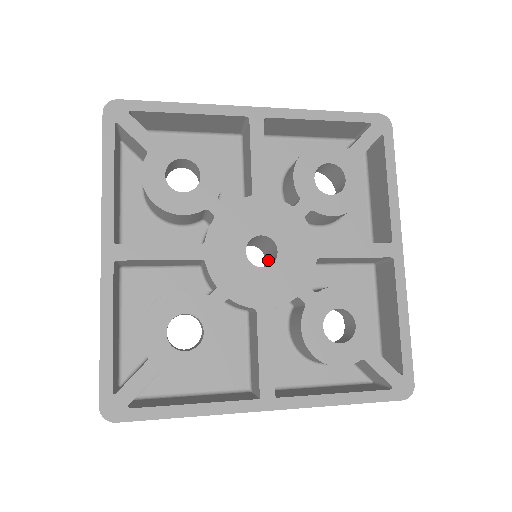
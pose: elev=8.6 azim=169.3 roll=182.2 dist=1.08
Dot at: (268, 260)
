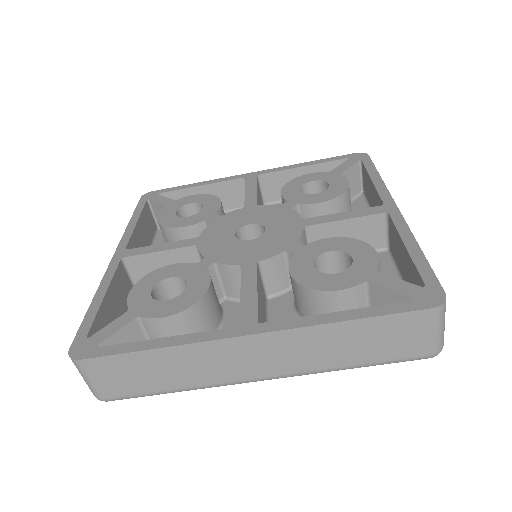
Dot at: occluded
